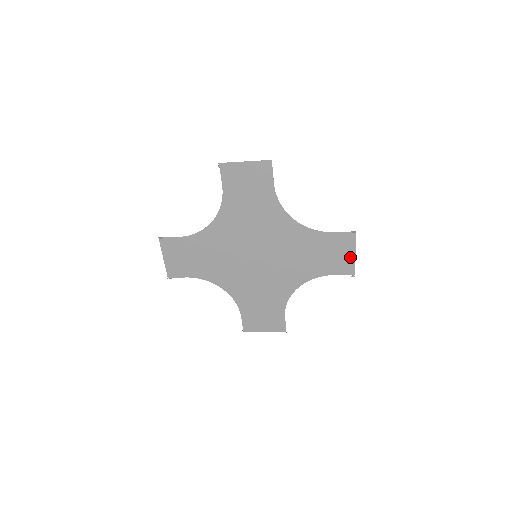
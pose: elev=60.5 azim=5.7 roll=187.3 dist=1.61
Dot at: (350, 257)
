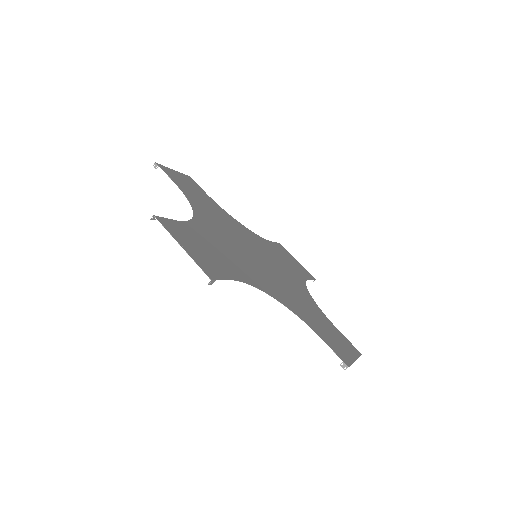
Dot at: (351, 353)
